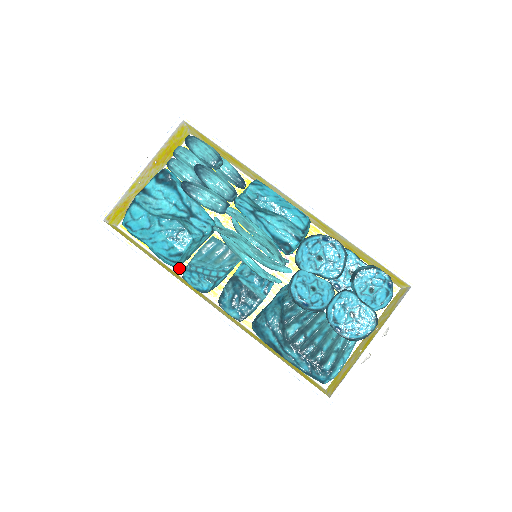
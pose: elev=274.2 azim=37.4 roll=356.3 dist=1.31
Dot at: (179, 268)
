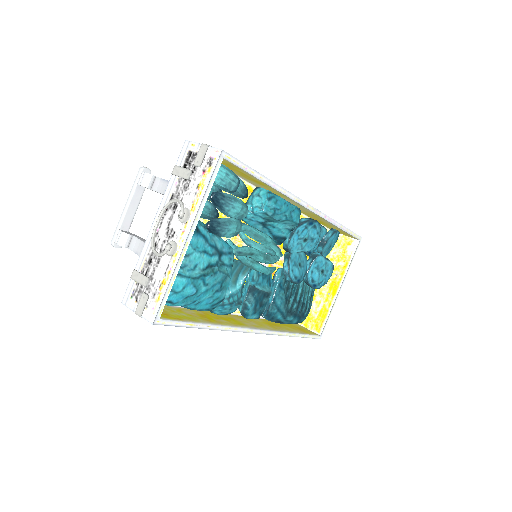
Dot at: occluded
